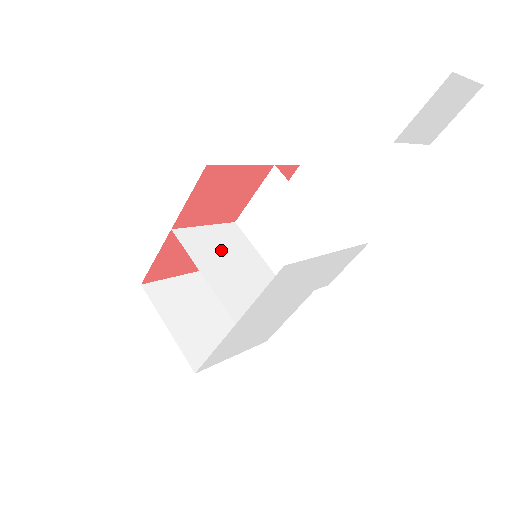
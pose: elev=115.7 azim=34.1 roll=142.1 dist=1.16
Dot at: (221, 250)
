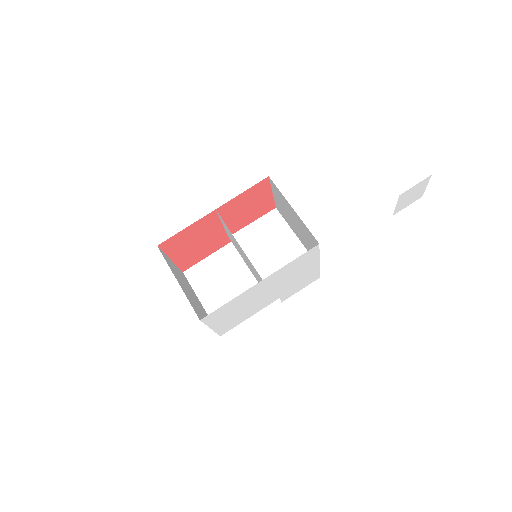
Dot at: occluded
